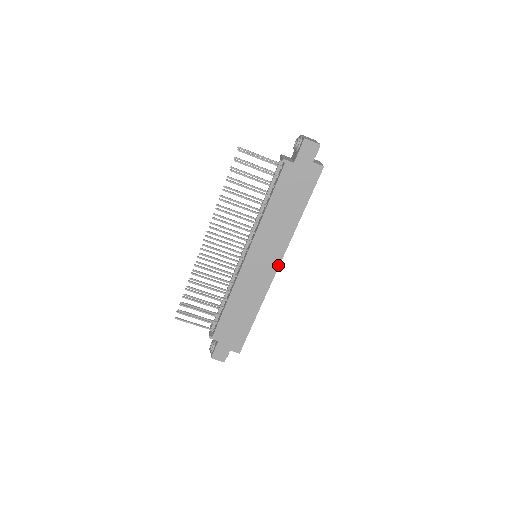
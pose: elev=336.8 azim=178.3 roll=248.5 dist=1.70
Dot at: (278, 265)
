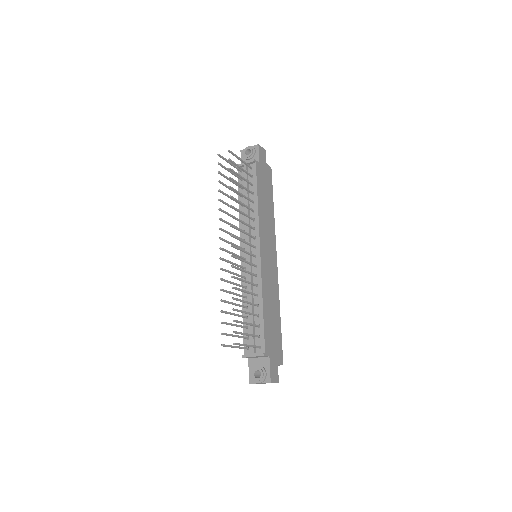
Dot at: (276, 256)
